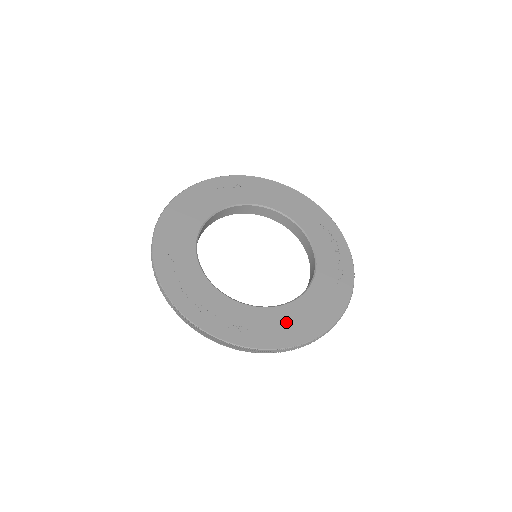
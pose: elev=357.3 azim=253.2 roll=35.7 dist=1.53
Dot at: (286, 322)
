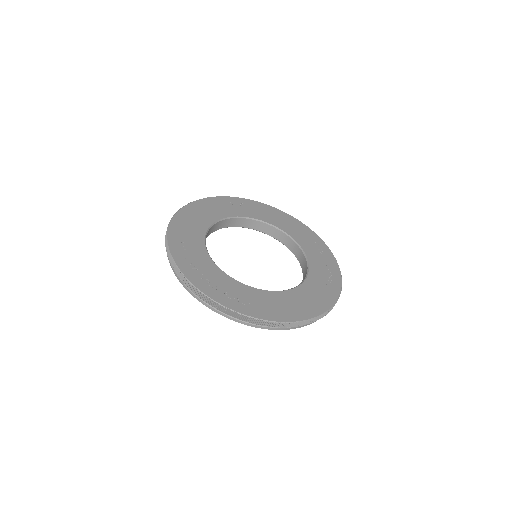
Dot at: (284, 303)
